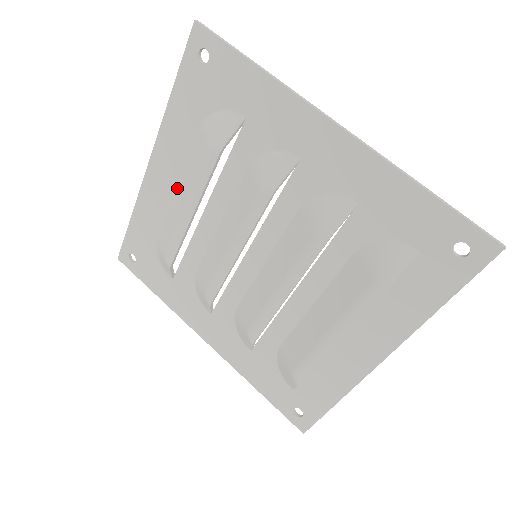
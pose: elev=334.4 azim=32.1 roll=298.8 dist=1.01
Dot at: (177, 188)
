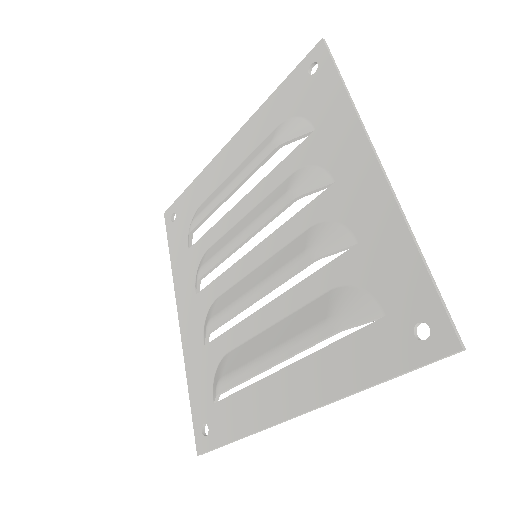
Dot at: (235, 170)
